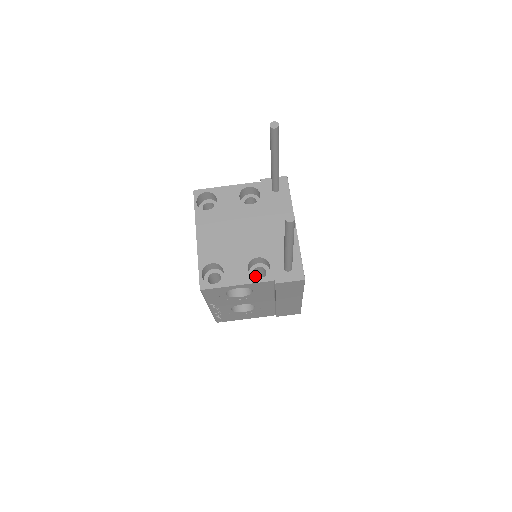
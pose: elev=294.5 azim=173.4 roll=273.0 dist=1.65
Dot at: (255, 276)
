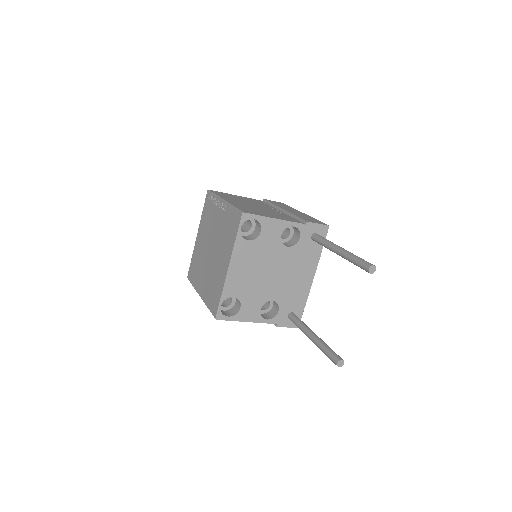
Dot at: occluded
